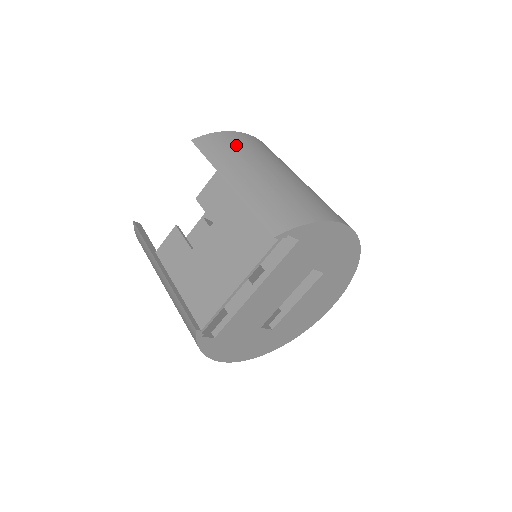
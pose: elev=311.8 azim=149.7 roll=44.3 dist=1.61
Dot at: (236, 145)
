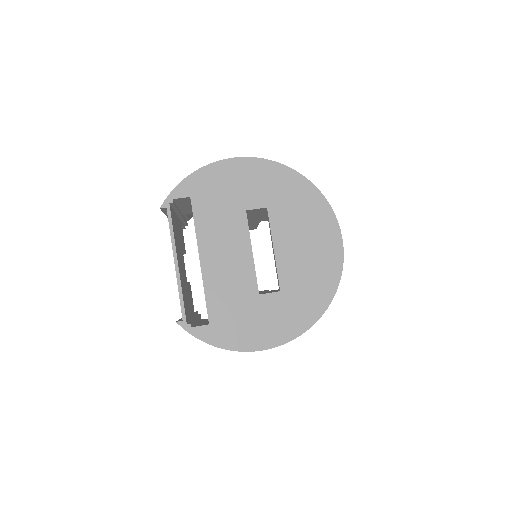
Dot at: occluded
